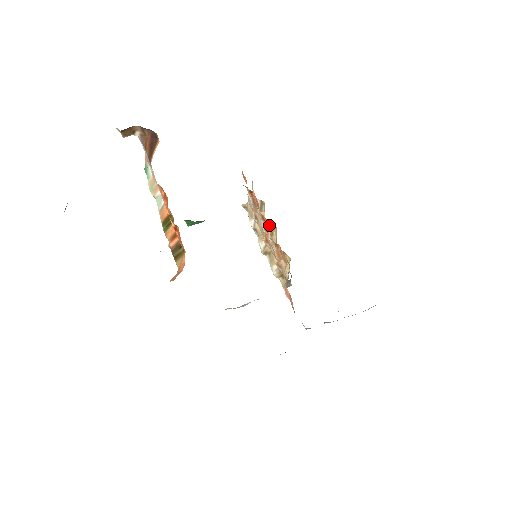
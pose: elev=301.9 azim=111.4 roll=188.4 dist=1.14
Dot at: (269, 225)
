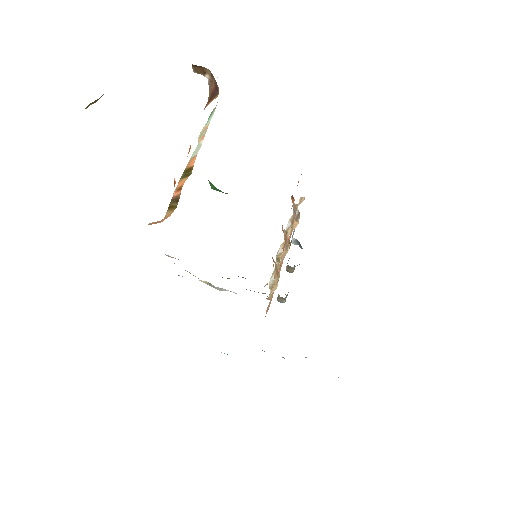
Dot at: (287, 238)
